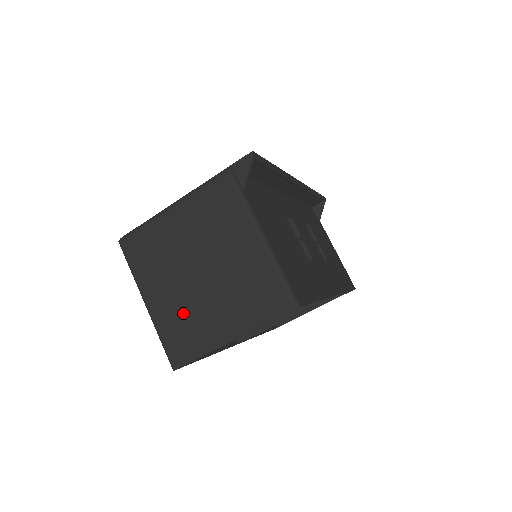
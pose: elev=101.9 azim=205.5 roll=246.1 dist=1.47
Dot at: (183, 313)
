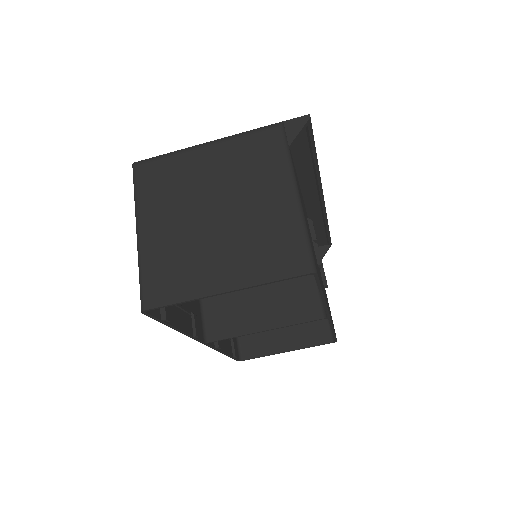
Dot at: (178, 250)
